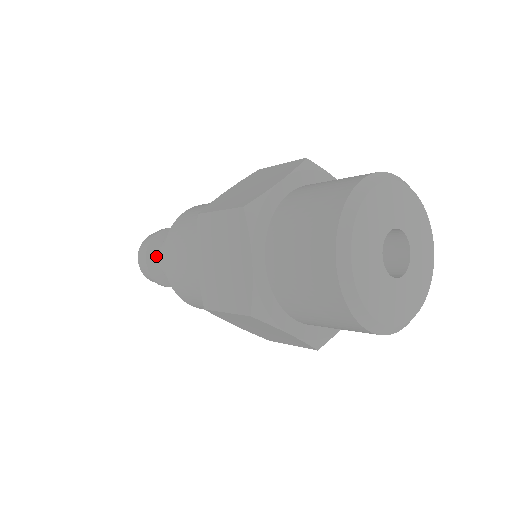
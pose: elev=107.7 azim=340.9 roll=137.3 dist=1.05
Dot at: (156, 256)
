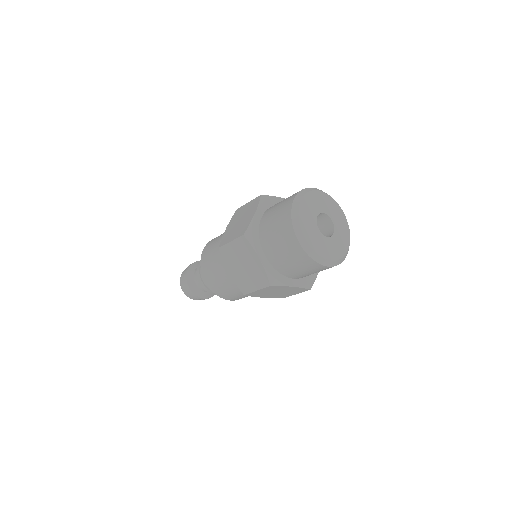
Dot at: (194, 283)
